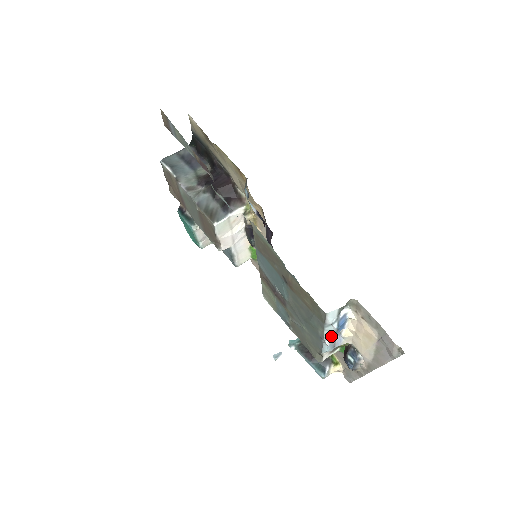
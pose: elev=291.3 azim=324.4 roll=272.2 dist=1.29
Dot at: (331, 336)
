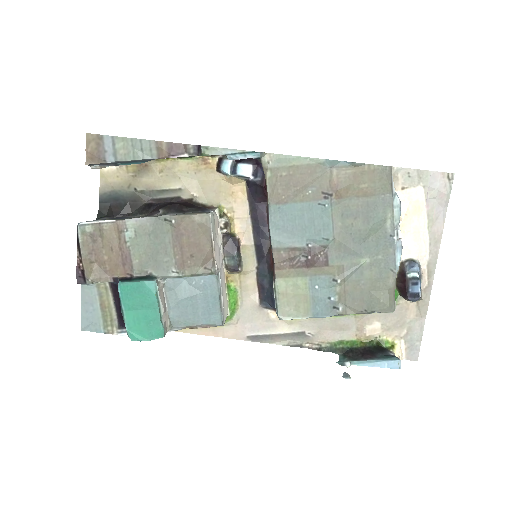
Dot at: (398, 221)
